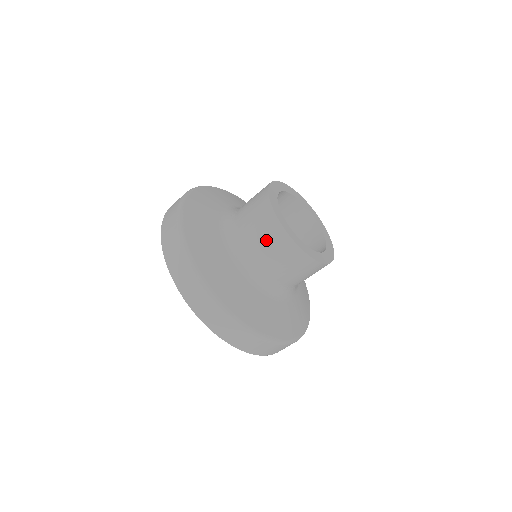
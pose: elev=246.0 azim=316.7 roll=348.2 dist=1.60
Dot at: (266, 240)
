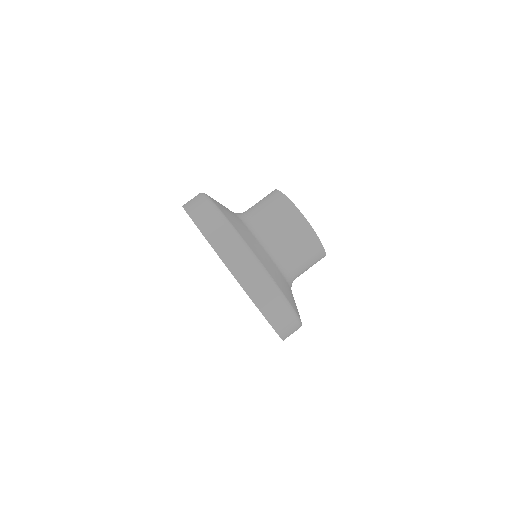
Dot at: (274, 210)
